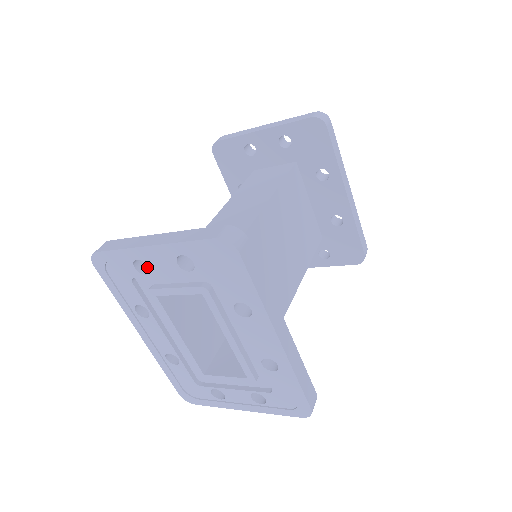
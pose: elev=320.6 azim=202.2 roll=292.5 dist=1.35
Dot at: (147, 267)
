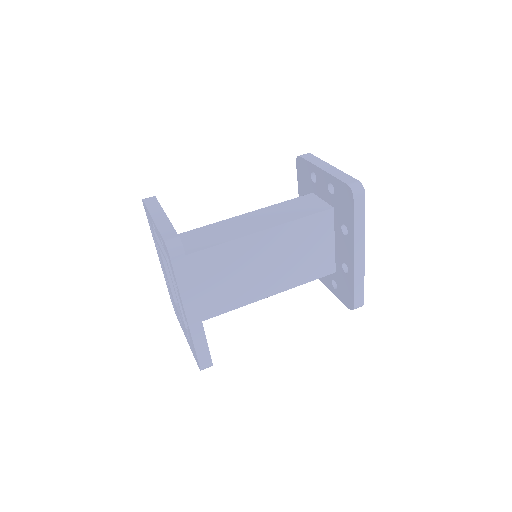
Dot at: occluded
